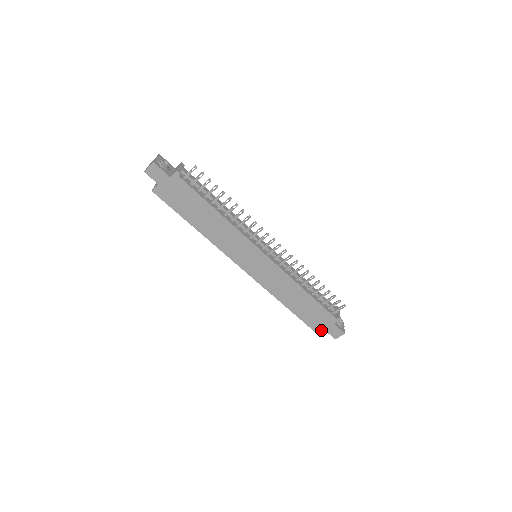
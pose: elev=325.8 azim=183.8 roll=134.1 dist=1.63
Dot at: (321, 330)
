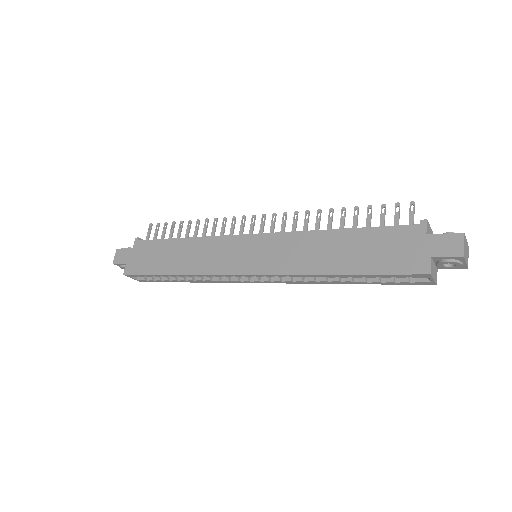
Dot at: (422, 263)
